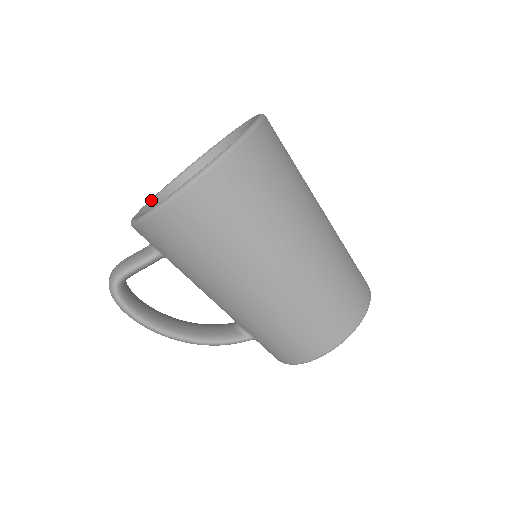
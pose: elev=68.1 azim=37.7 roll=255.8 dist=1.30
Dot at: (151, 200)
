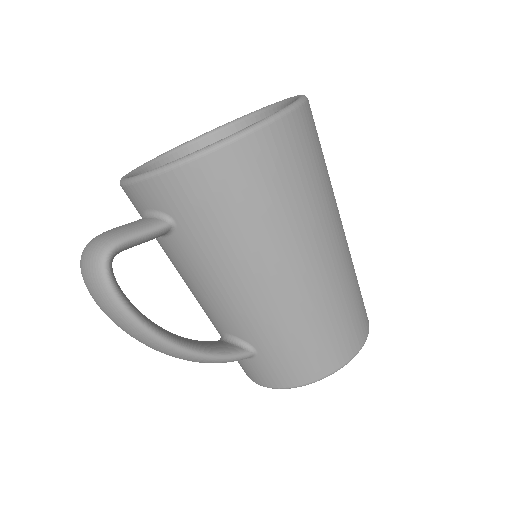
Dot at: (129, 174)
